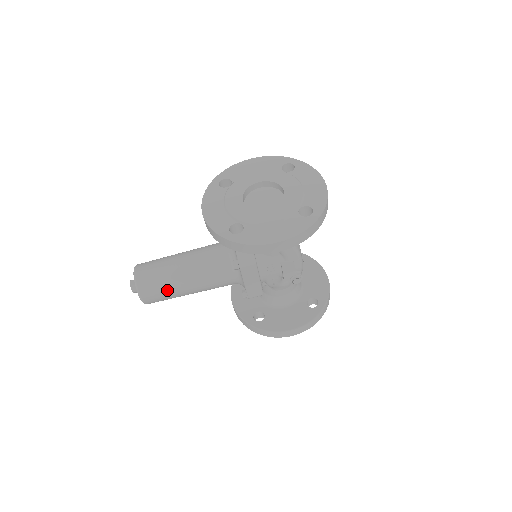
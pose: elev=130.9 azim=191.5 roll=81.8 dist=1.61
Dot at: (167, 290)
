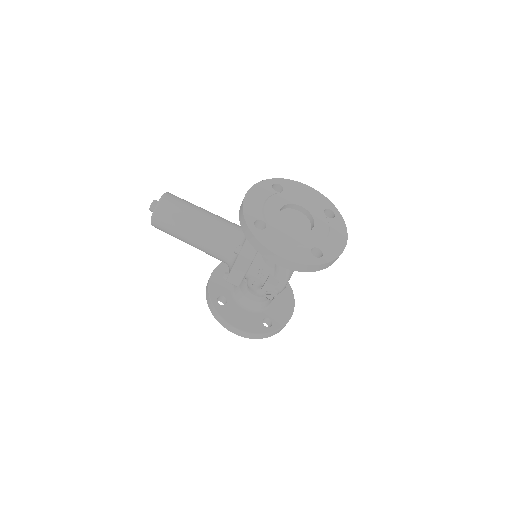
Dot at: (175, 227)
